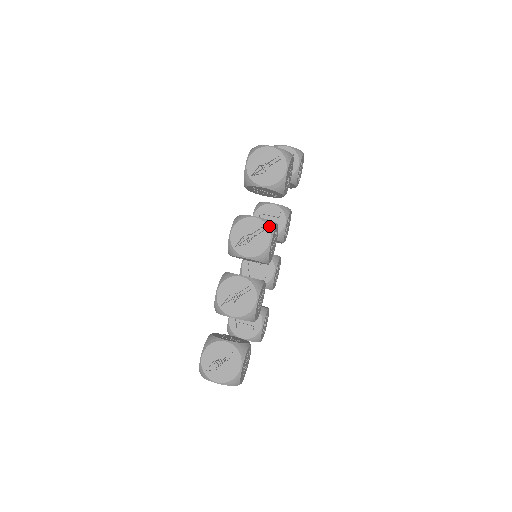
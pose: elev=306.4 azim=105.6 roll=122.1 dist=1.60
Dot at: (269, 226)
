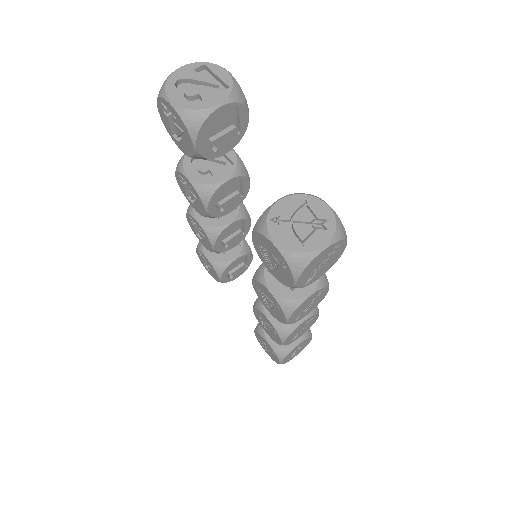
Dot at: (325, 284)
